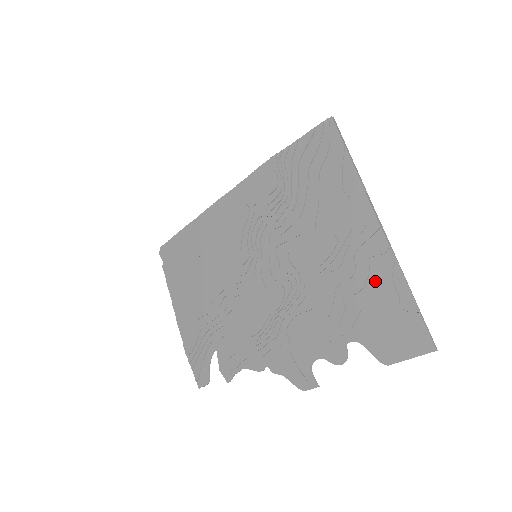
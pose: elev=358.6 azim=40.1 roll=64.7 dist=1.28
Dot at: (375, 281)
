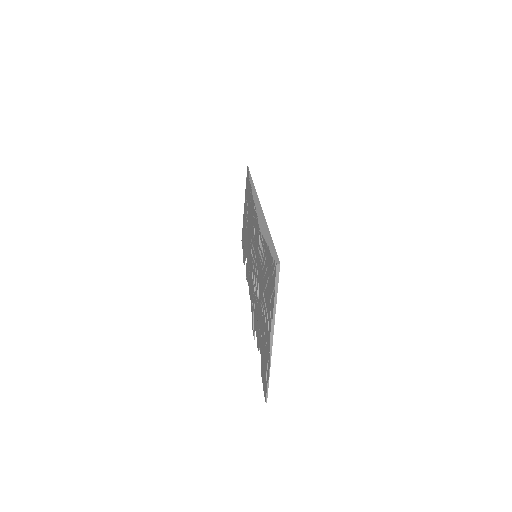
Dot at: (266, 351)
